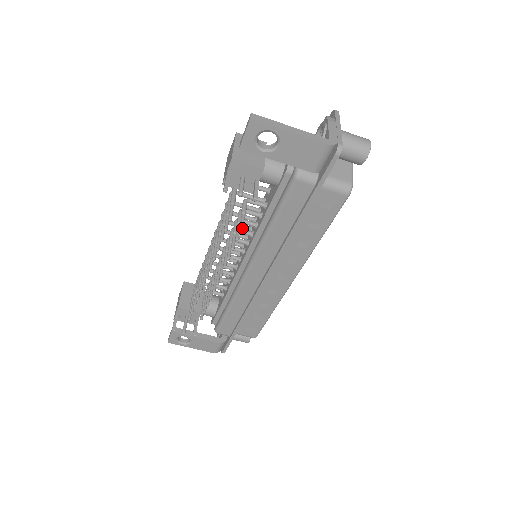
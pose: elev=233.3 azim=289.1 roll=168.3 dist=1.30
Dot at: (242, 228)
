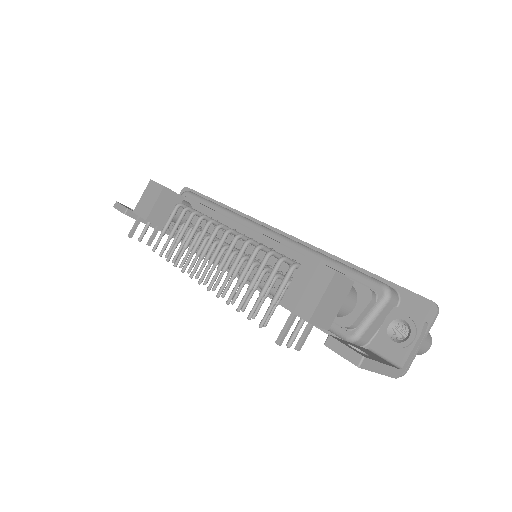
Dot at: occluded
